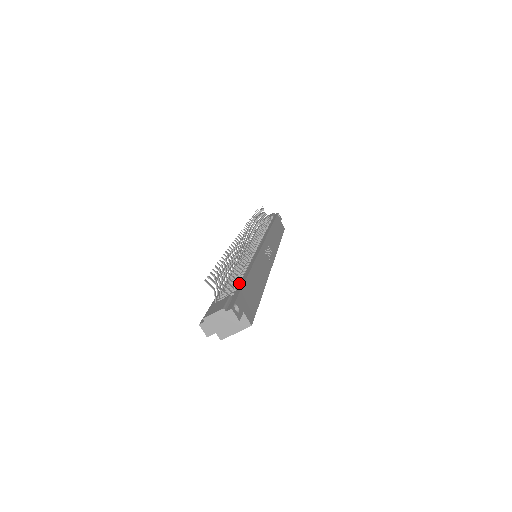
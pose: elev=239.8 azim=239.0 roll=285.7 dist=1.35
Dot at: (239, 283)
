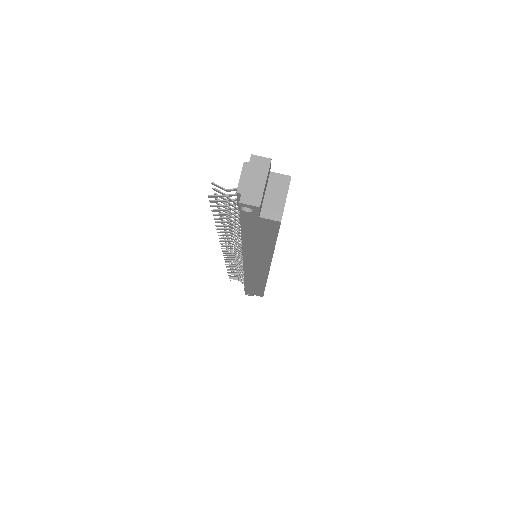
Dot at: occluded
